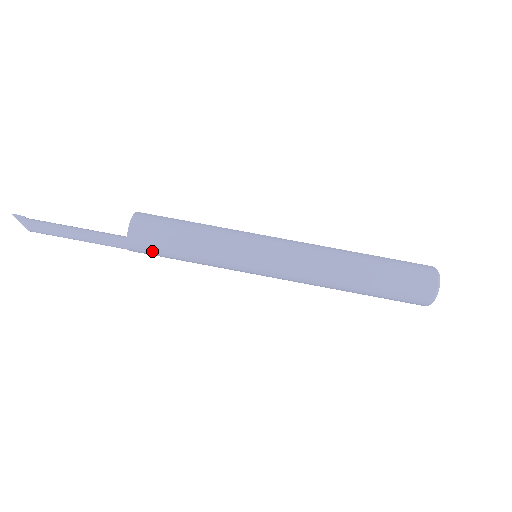
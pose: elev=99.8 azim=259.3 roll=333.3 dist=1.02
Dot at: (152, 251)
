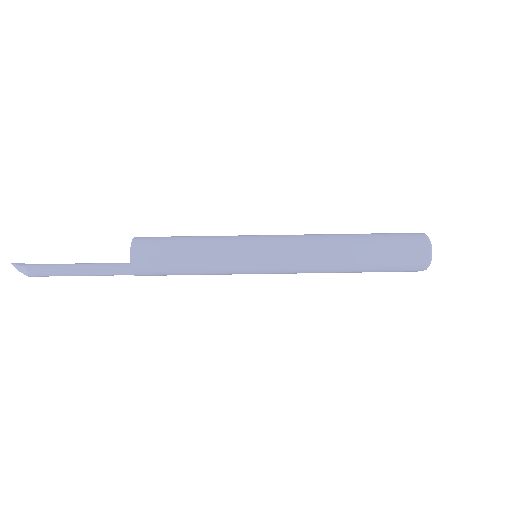
Dot at: (155, 261)
